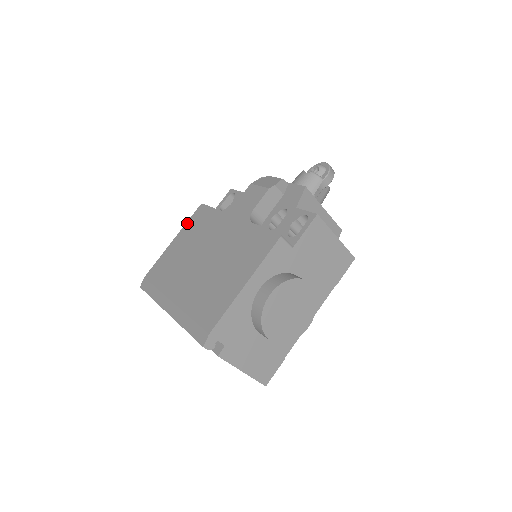
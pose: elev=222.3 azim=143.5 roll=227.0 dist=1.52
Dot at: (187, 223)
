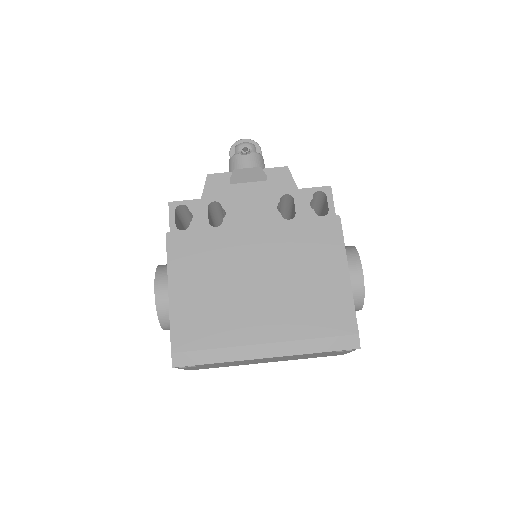
Dot at: (170, 263)
